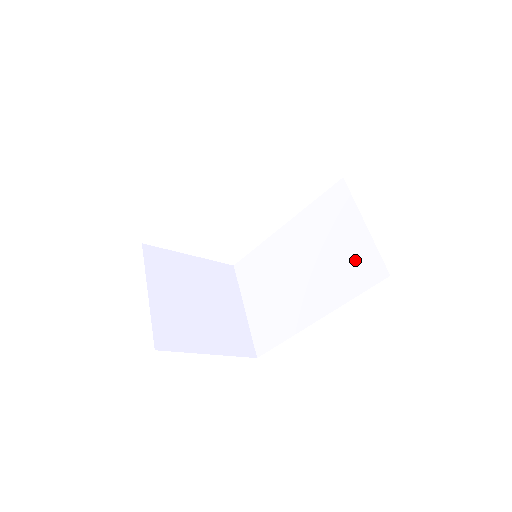
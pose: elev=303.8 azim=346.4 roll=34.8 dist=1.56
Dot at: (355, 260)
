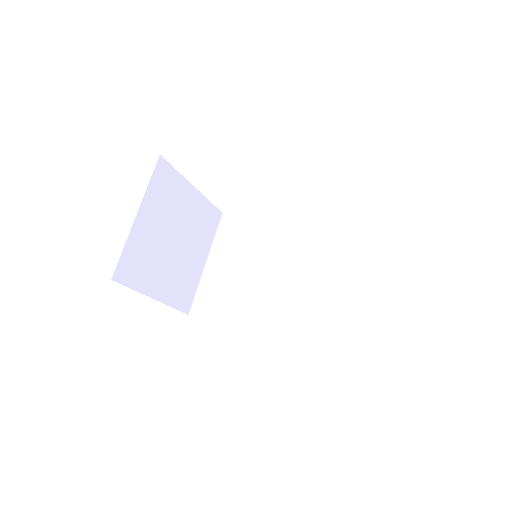
Dot at: (329, 316)
